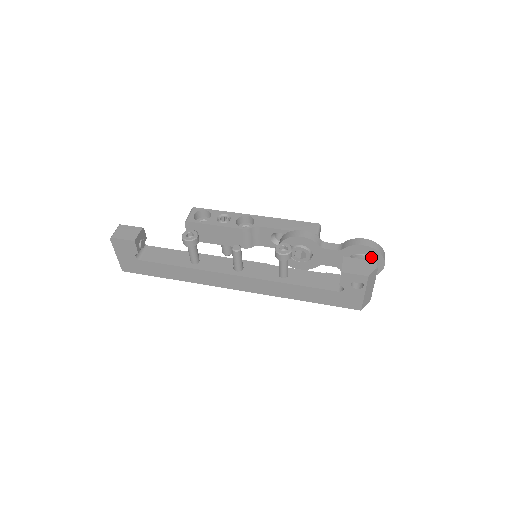
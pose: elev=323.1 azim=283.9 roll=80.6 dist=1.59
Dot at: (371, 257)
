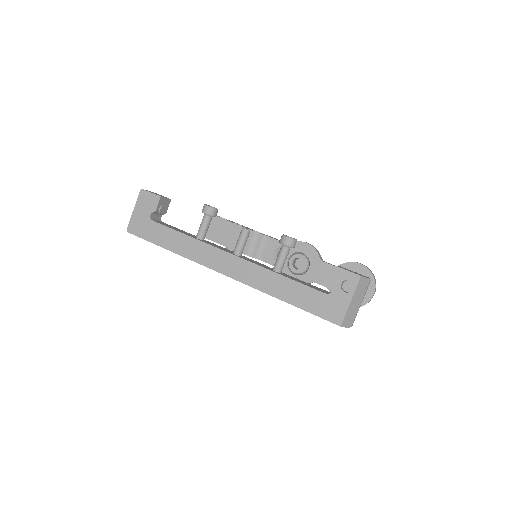
Dot at: occluded
